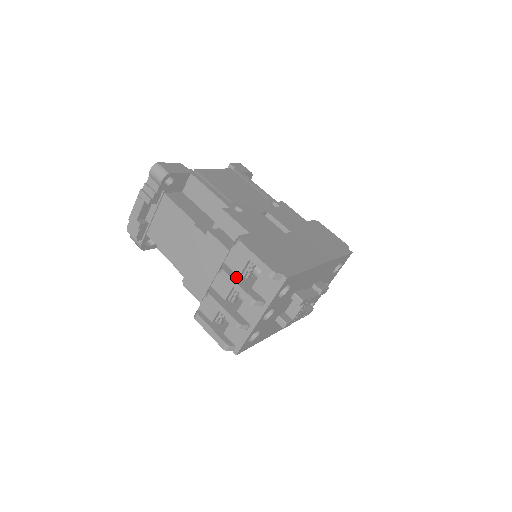
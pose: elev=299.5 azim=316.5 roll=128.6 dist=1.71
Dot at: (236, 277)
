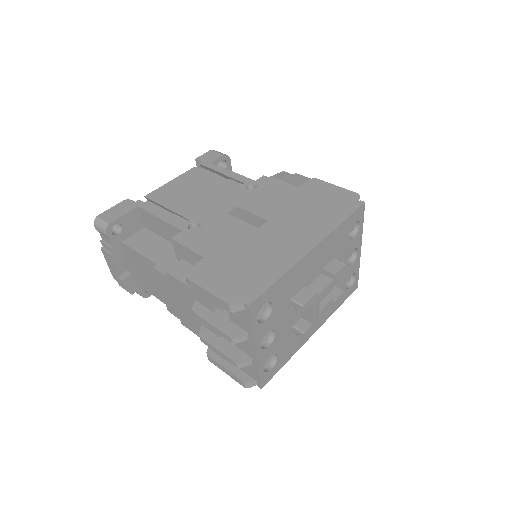
Dot at: (210, 315)
